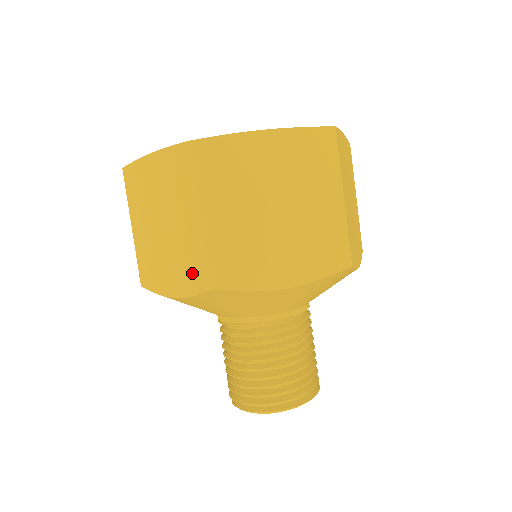
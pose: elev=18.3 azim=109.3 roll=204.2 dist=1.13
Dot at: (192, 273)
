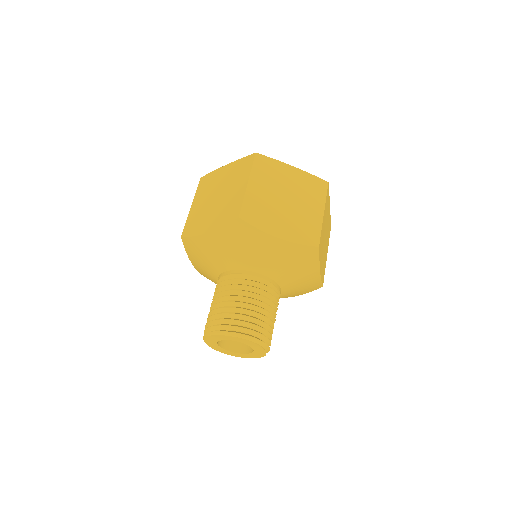
Dot at: occluded
